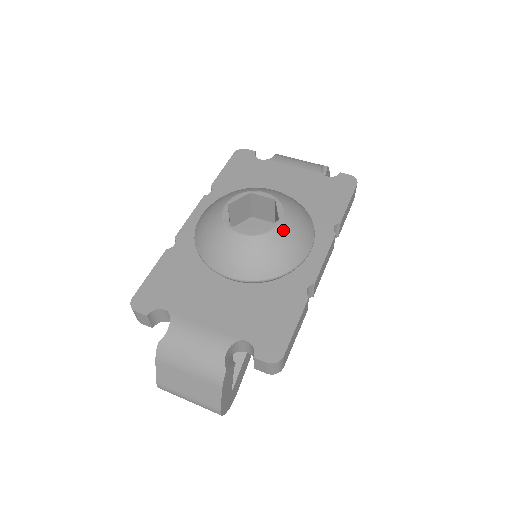
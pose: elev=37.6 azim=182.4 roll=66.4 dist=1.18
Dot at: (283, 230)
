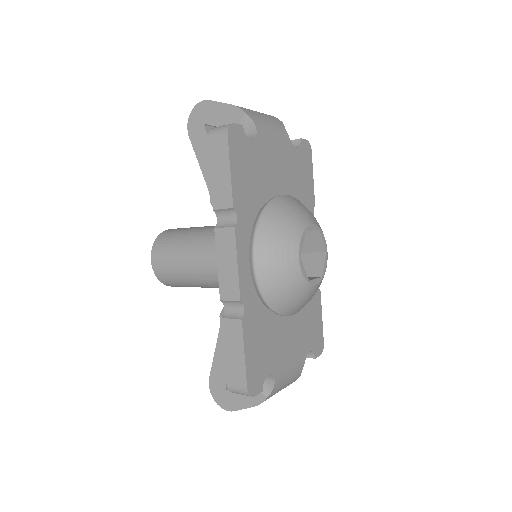
Dot at: (327, 259)
